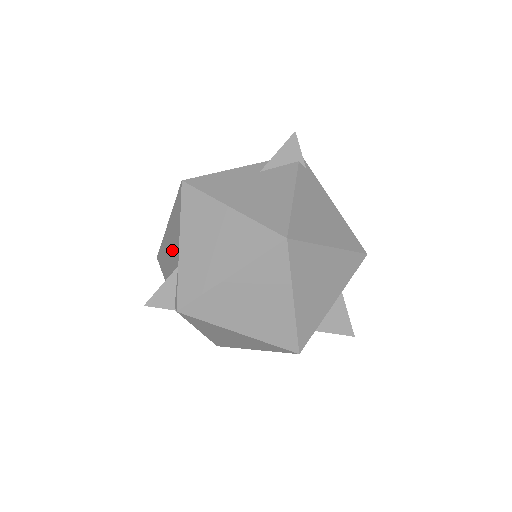
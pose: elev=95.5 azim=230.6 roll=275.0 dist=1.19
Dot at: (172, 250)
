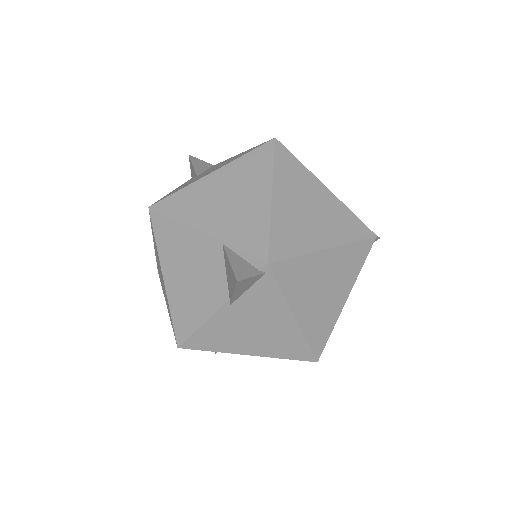
Dot at: (197, 265)
